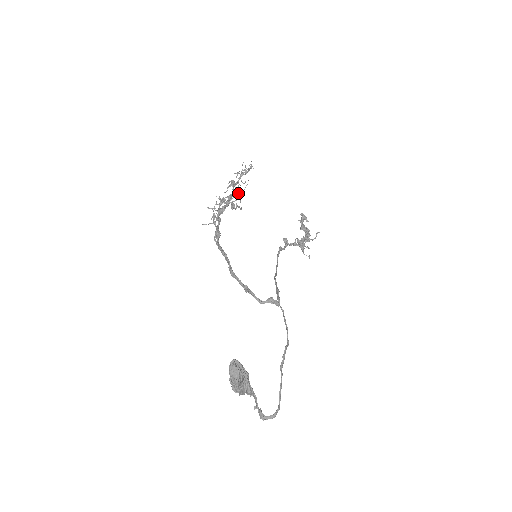
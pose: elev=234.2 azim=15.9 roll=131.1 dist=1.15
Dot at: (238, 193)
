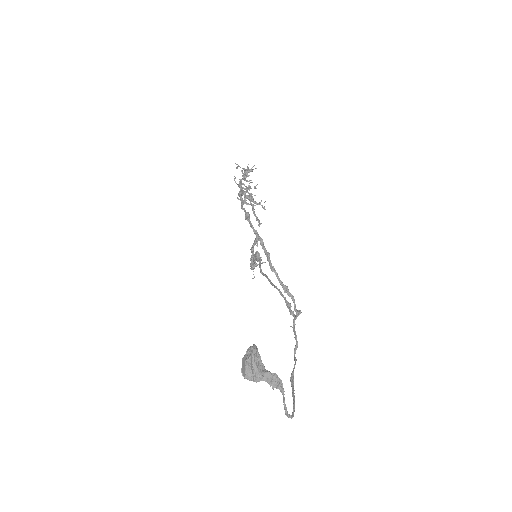
Dot at: occluded
